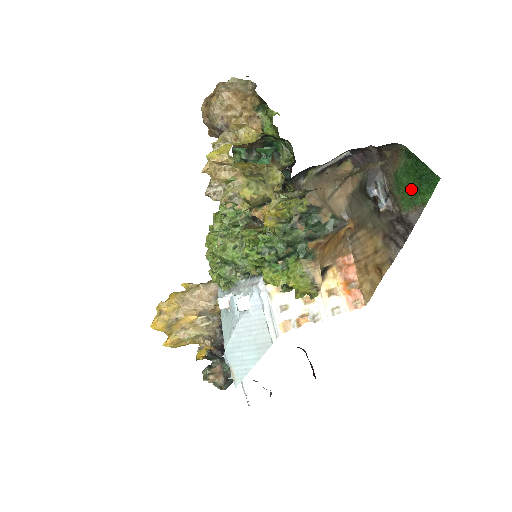
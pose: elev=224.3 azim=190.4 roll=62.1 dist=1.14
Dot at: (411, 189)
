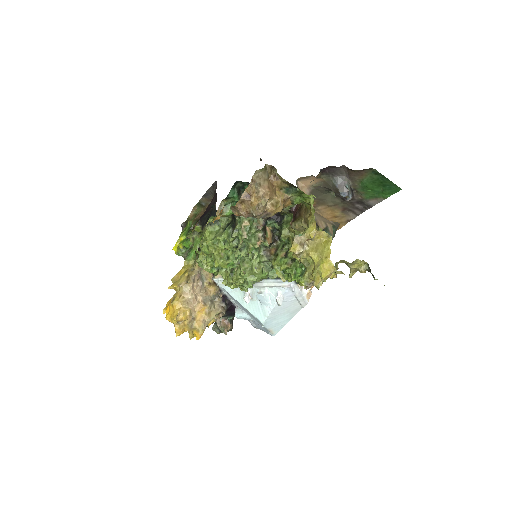
Dot at: (375, 190)
